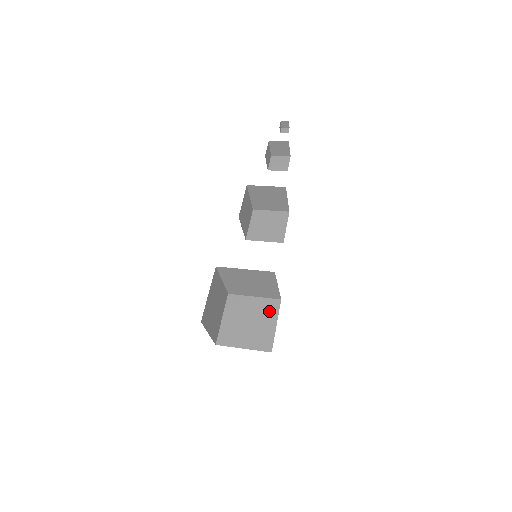
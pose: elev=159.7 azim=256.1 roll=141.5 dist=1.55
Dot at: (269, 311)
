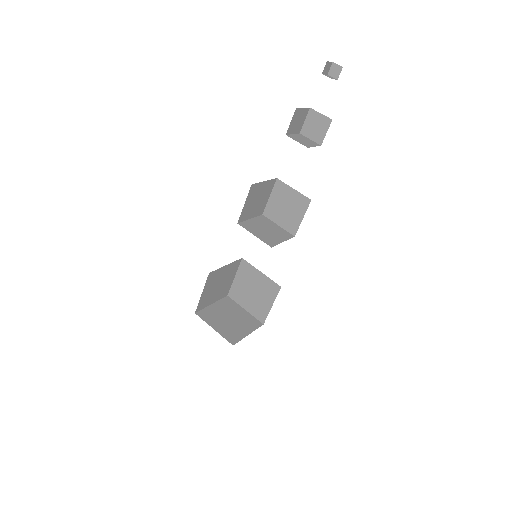
Dot at: (269, 292)
